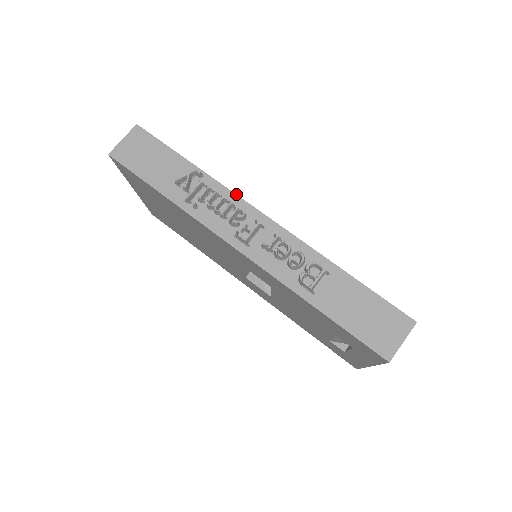
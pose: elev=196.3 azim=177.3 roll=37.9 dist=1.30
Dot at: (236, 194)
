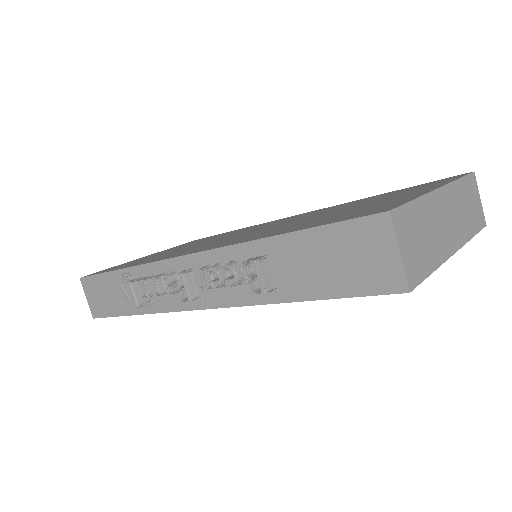
Dot at: (155, 262)
